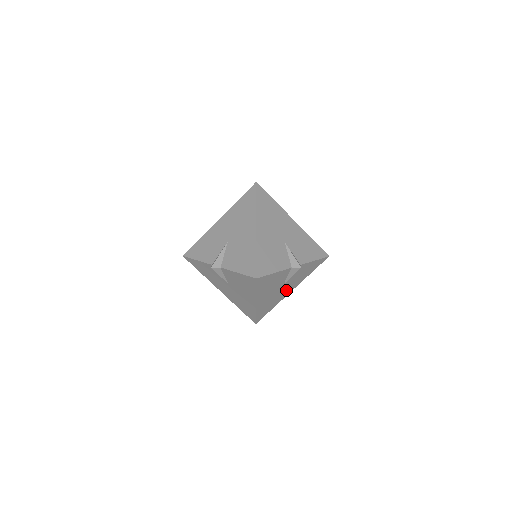
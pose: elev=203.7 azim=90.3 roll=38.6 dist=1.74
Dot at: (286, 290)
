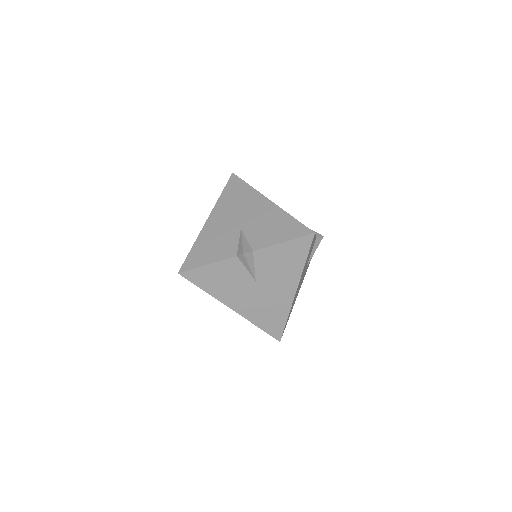
Dot at: (279, 290)
